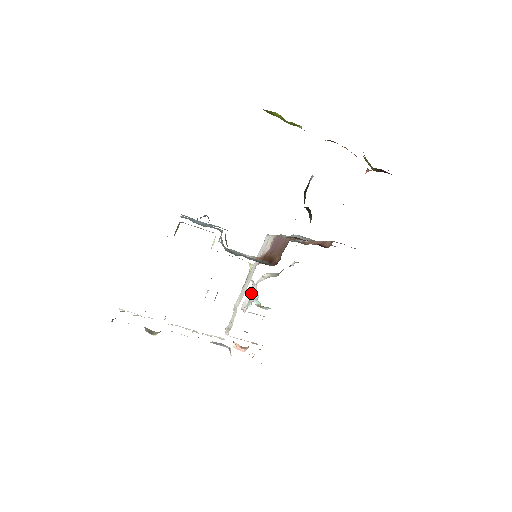
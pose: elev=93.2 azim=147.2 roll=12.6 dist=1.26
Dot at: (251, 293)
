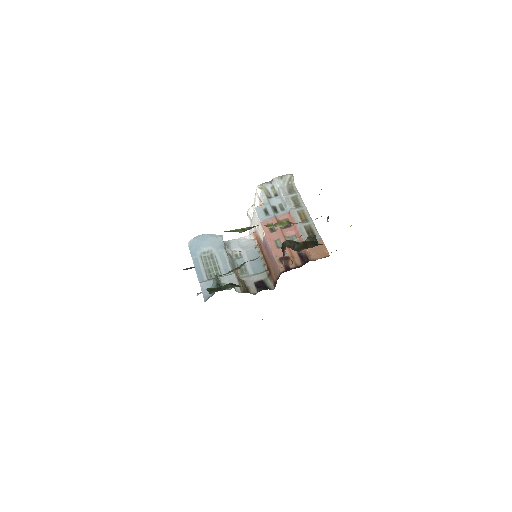
Dot at: occluded
